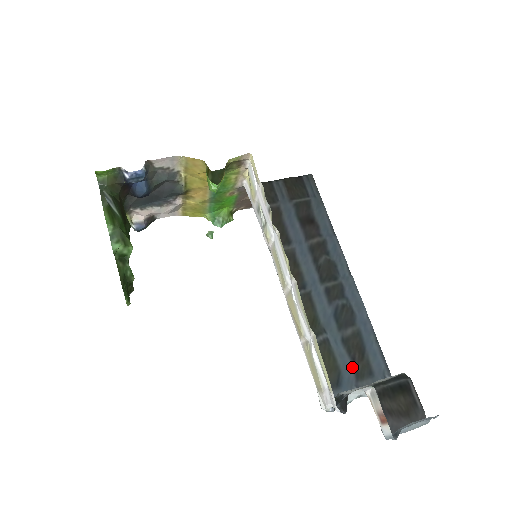
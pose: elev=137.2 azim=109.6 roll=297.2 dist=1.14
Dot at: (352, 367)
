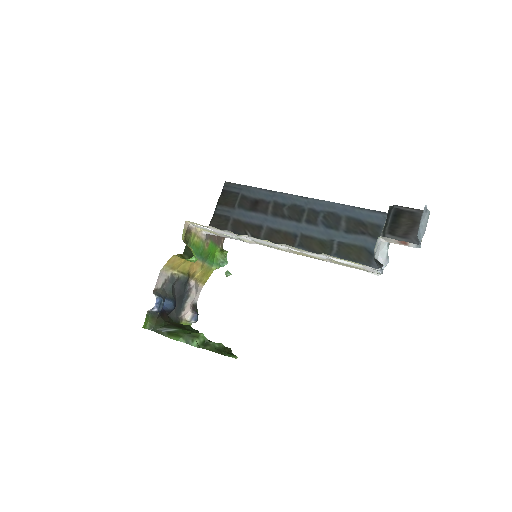
Dot at: (367, 237)
